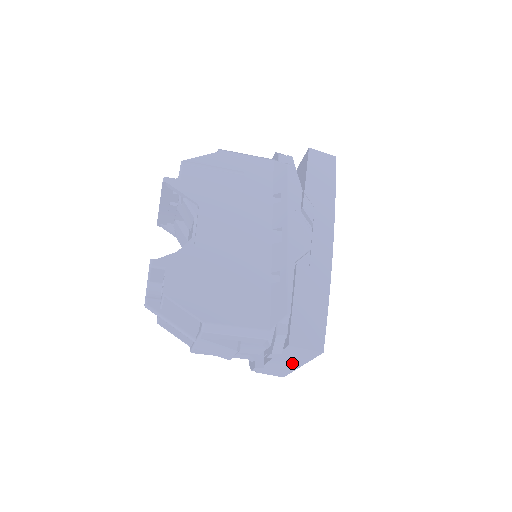
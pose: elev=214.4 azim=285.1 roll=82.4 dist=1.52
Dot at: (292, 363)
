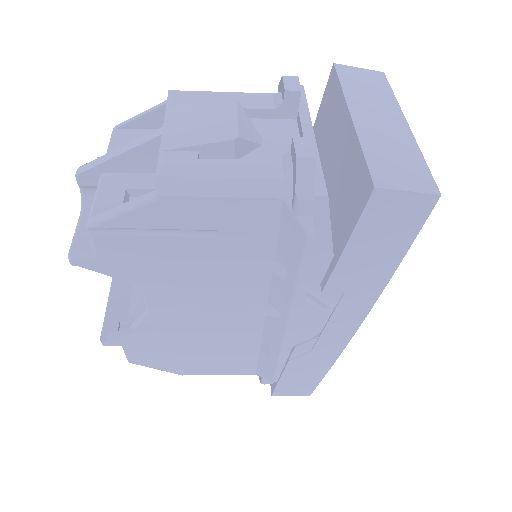
Dot at: occluded
